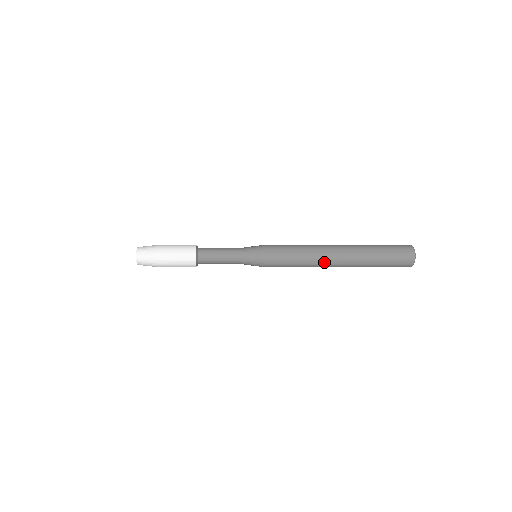
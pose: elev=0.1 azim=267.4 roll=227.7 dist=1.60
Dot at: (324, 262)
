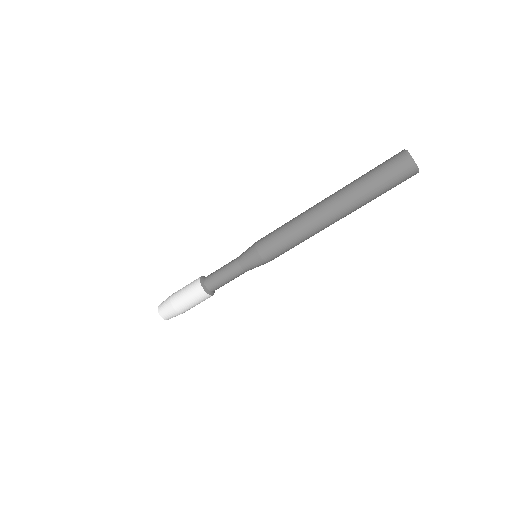
Dot at: (310, 211)
